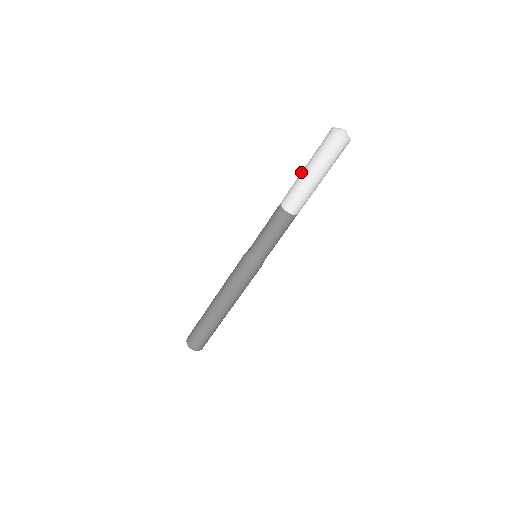
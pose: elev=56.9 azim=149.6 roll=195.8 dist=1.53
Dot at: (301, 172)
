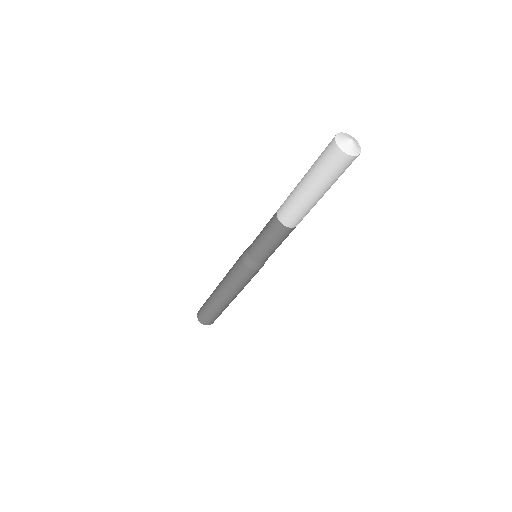
Dot at: occluded
